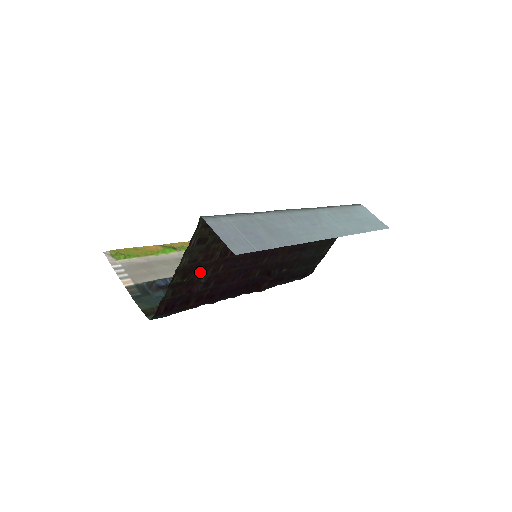
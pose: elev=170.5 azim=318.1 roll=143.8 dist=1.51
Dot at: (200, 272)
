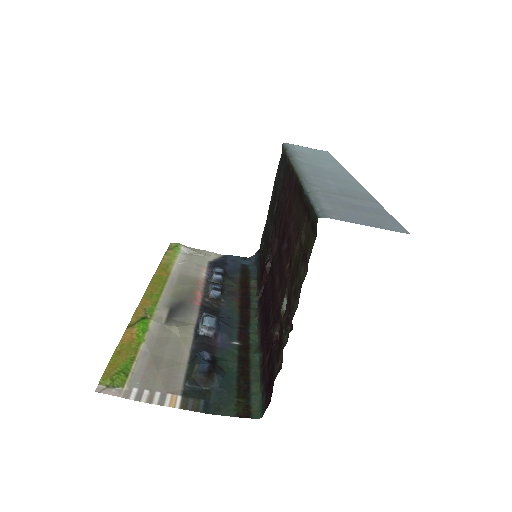
Dot at: (286, 306)
